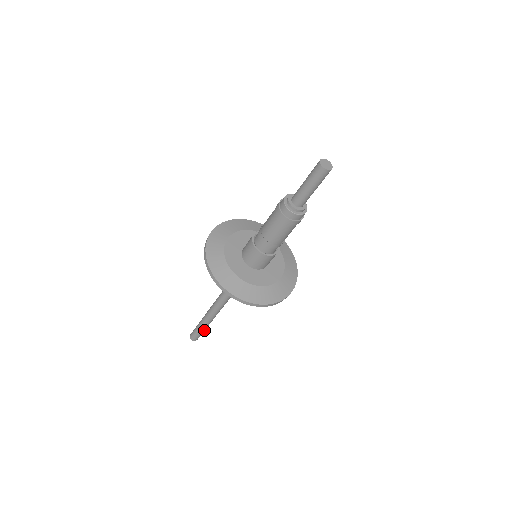
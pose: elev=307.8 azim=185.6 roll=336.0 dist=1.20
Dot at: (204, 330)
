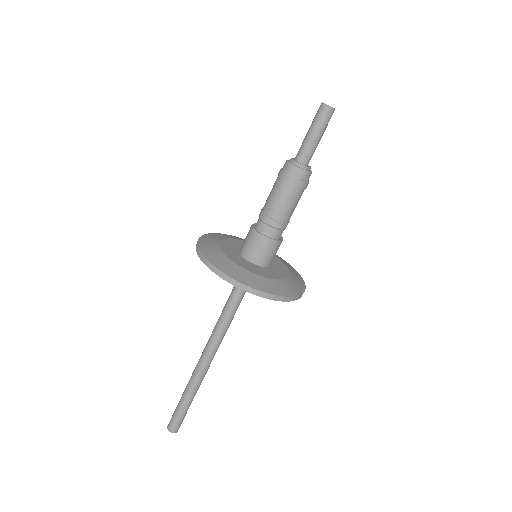
Dot at: (186, 409)
